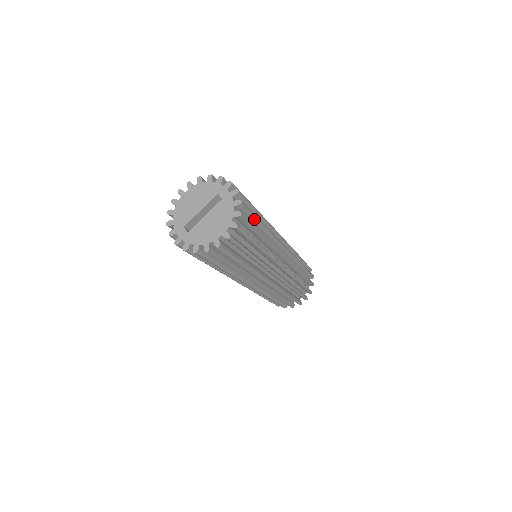
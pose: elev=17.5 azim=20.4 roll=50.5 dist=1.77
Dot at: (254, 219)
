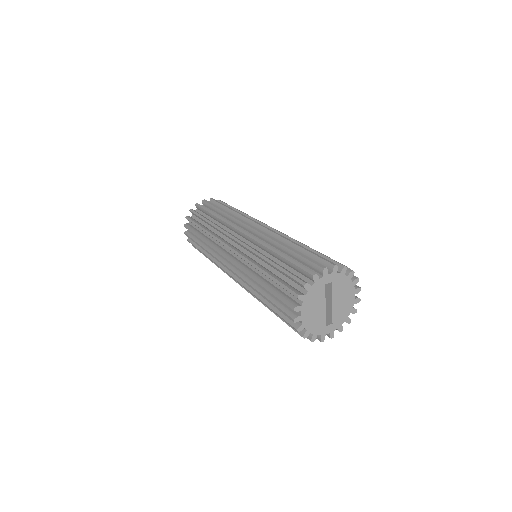
Dot at: occluded
